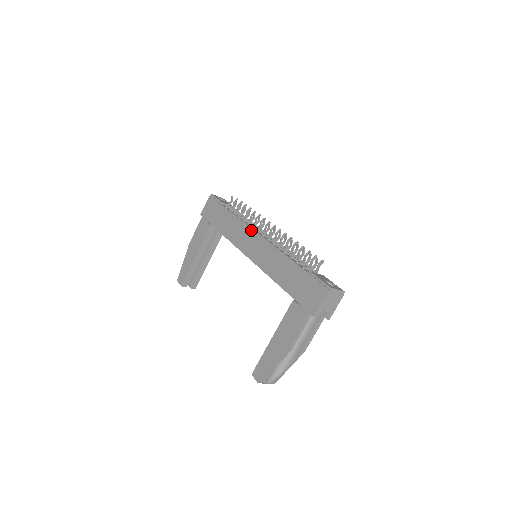
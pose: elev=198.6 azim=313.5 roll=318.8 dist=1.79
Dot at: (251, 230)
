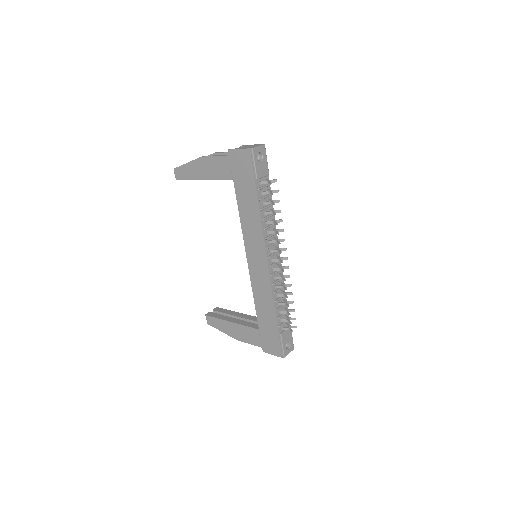
Dot at: (264, 250)
